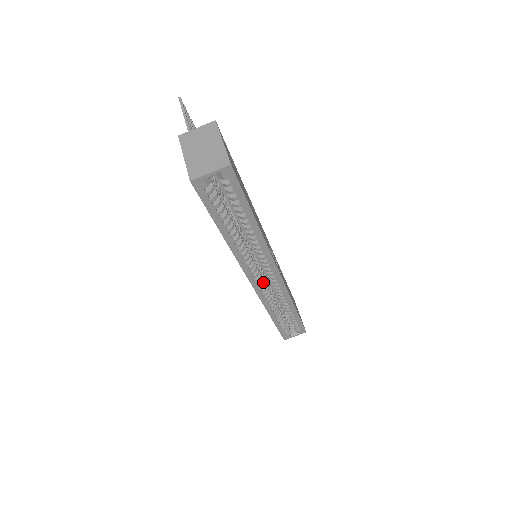
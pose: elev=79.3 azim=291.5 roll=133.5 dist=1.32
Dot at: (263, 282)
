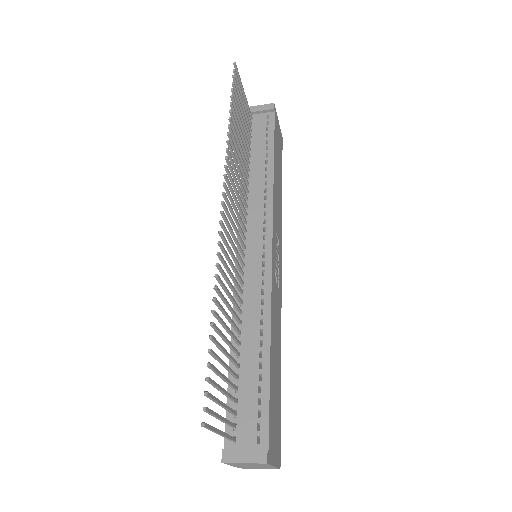
Dot at: occluded
